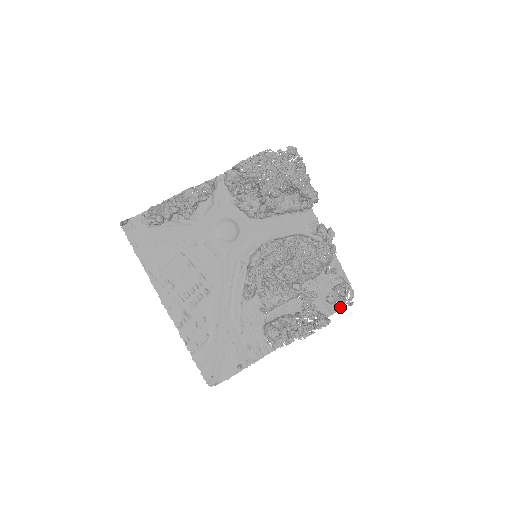
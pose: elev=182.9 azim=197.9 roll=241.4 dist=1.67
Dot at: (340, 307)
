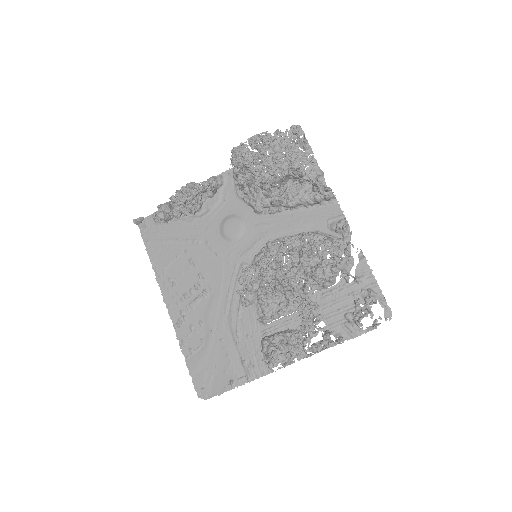
Dot at: (367, 329)
